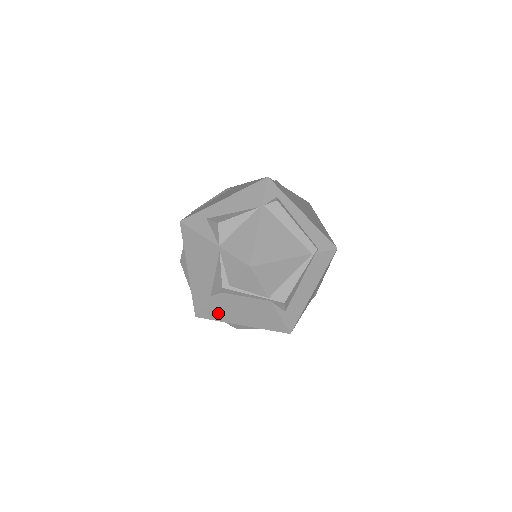
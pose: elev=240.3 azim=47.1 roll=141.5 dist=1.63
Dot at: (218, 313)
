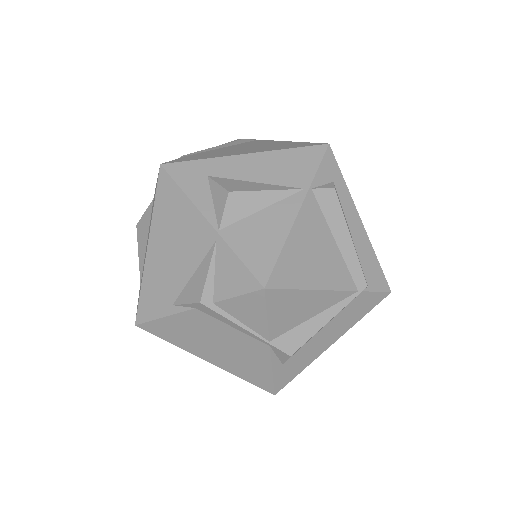
Dot at: (175, 333)
